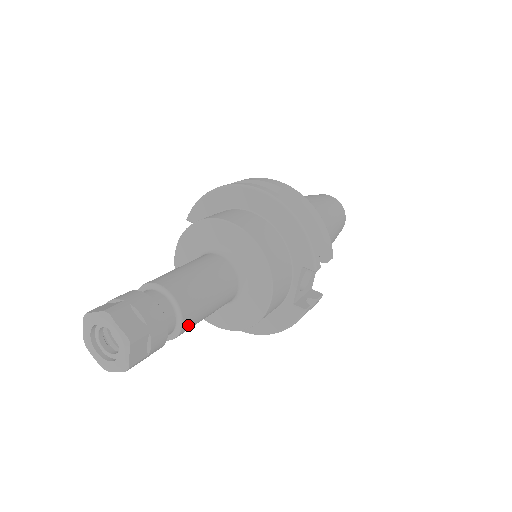
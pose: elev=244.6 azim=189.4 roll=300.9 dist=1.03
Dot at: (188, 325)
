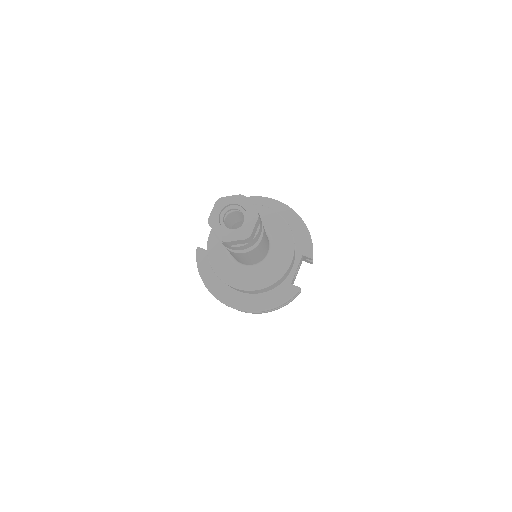
Dot at: (260, 244)
